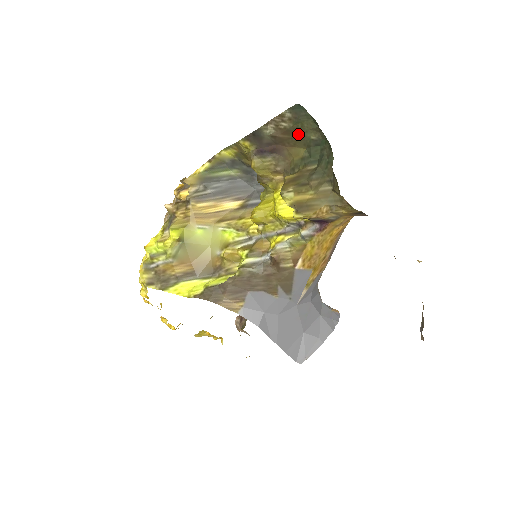
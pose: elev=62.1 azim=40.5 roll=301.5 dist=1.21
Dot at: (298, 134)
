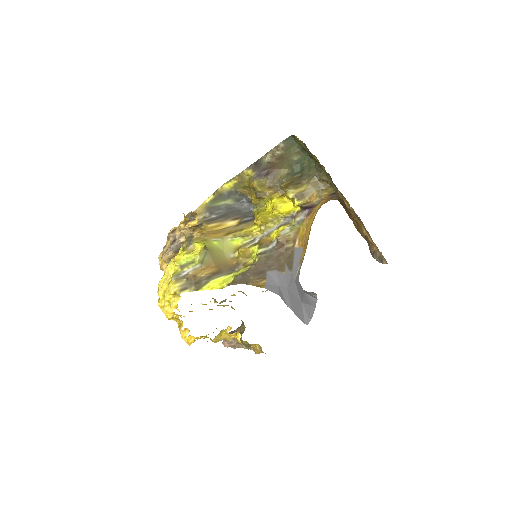
Dot at: (285, 158)
